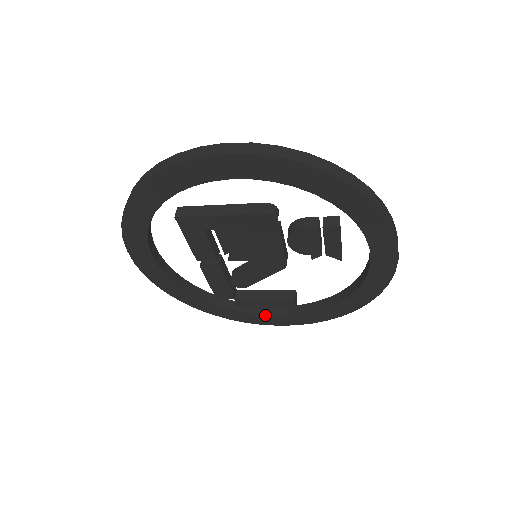
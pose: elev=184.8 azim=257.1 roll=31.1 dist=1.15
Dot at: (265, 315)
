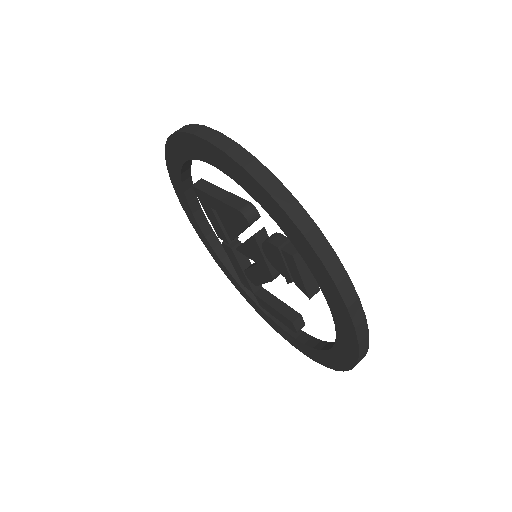
Dot at: (279, 326)
